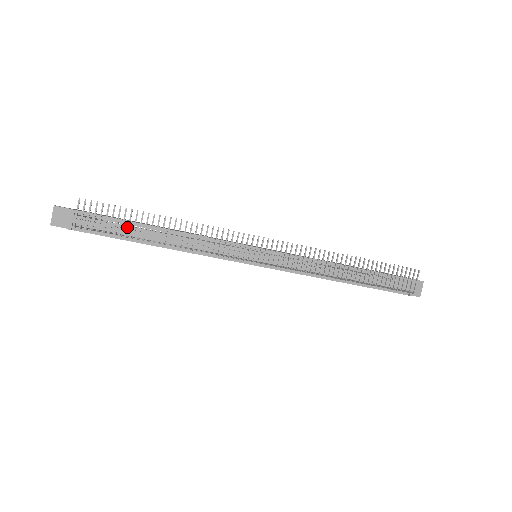
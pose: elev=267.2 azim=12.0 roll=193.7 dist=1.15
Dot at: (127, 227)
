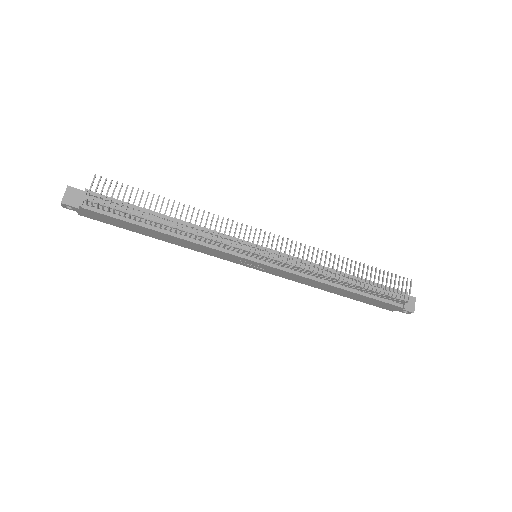
Dot at: (135, 211)
